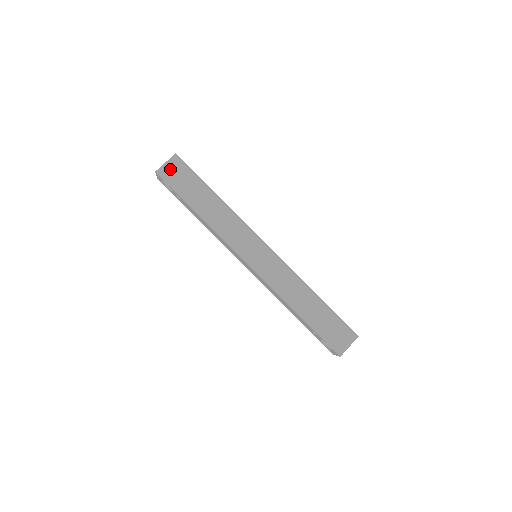
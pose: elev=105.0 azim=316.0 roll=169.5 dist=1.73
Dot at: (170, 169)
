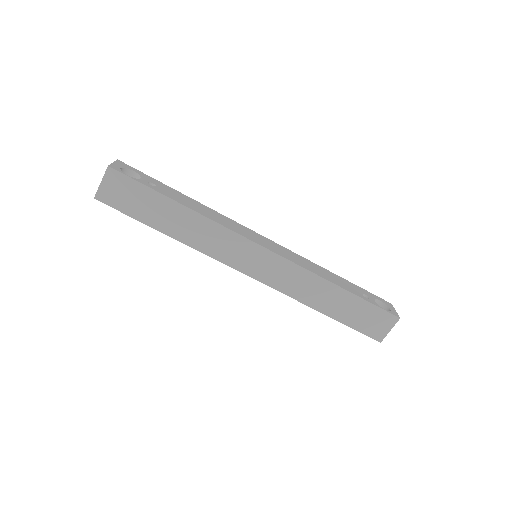
Dot at: (110, 189)
